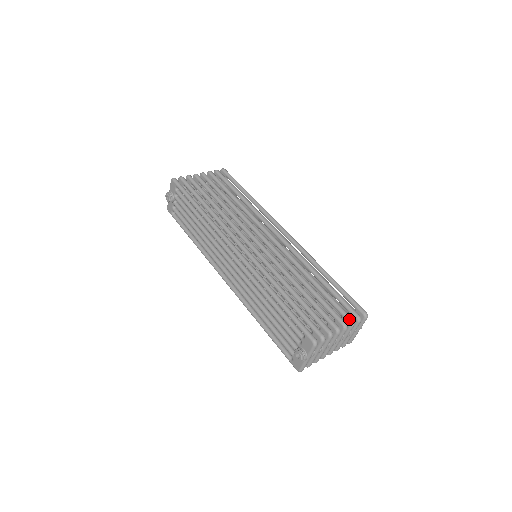
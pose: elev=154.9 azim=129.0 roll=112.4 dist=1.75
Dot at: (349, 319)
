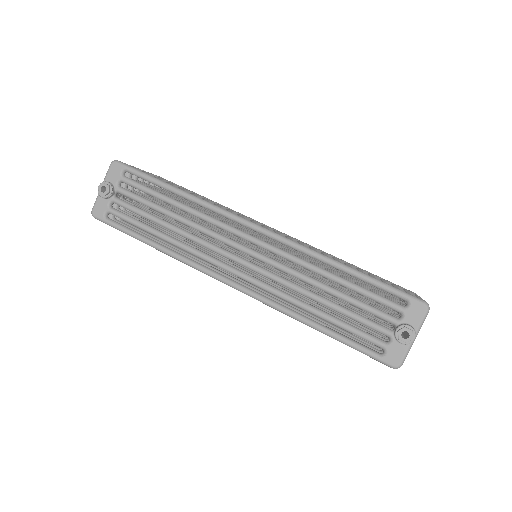
Dot at: occluded
